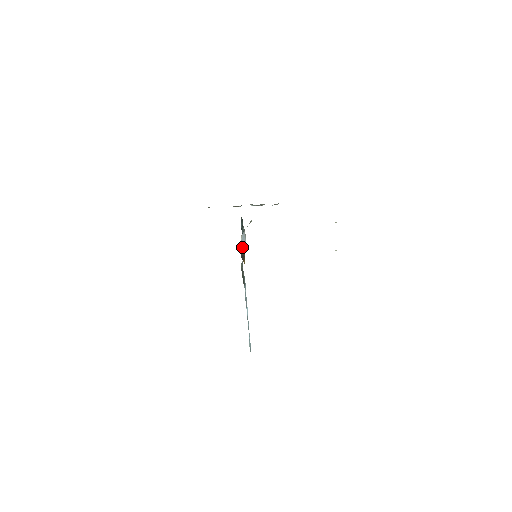
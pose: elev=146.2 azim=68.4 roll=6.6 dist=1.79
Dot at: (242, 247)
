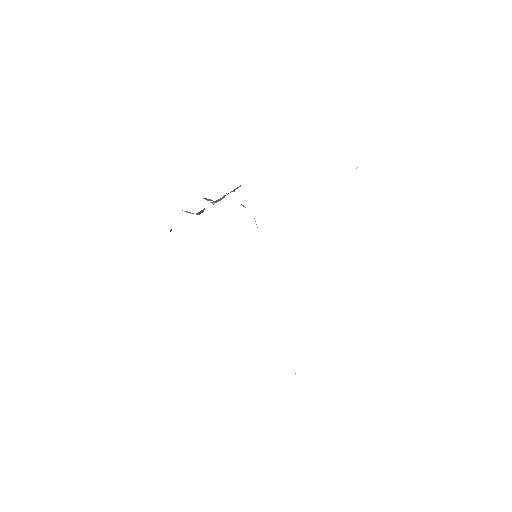
Dot at: occluded
